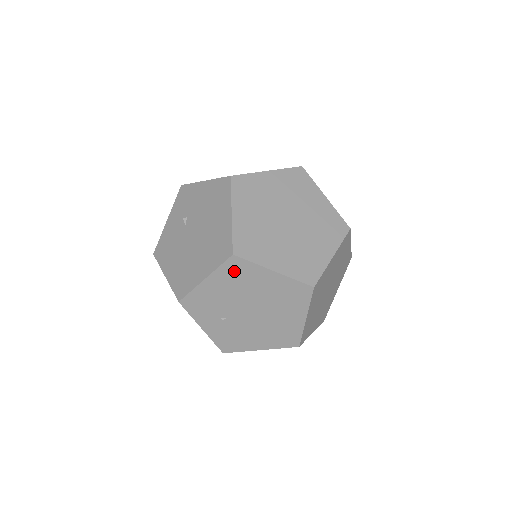
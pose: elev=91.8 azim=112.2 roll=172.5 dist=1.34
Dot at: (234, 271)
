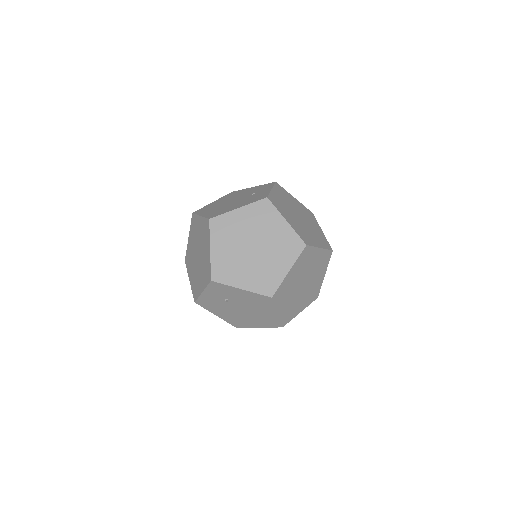
Dot at: occluded
